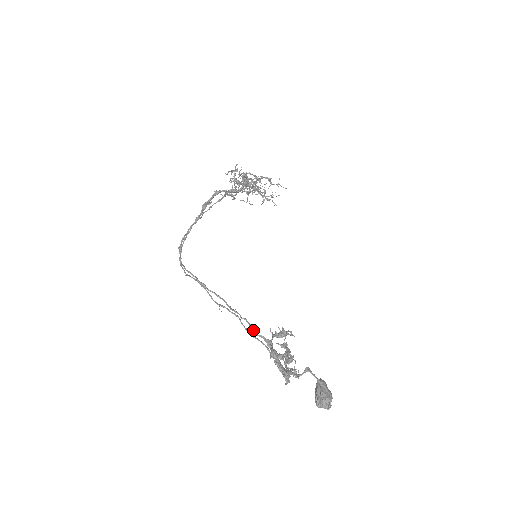
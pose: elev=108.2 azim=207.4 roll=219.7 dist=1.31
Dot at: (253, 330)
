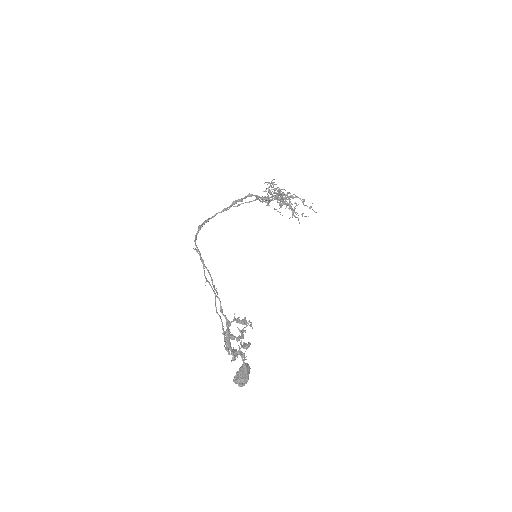
Dot at: (221, 309)
